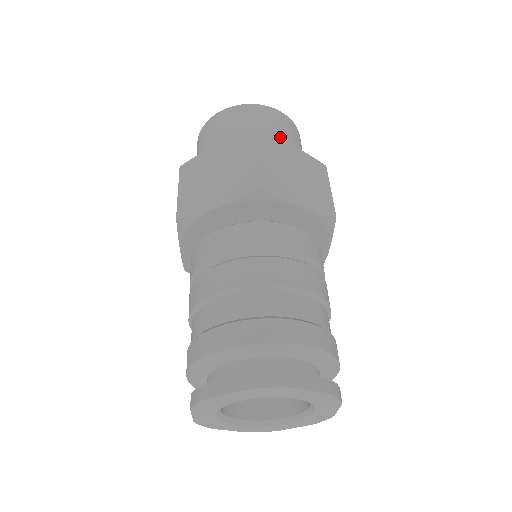
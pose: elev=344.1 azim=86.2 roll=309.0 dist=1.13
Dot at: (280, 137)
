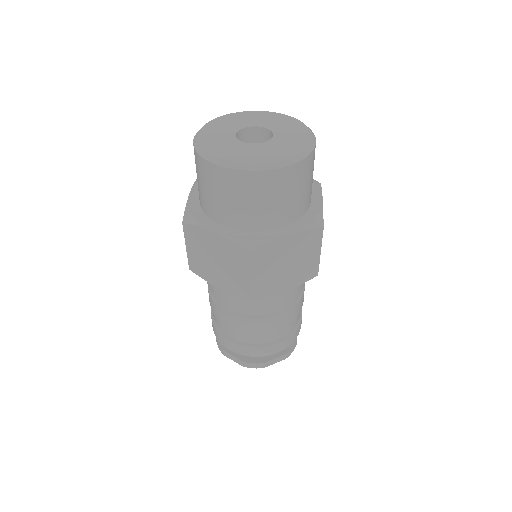
Dot at: (280, 209)
